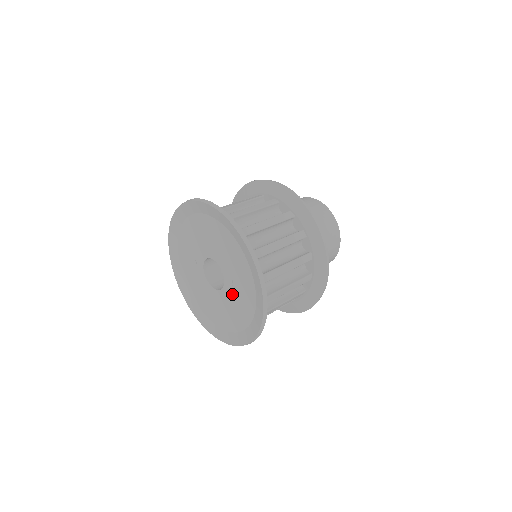
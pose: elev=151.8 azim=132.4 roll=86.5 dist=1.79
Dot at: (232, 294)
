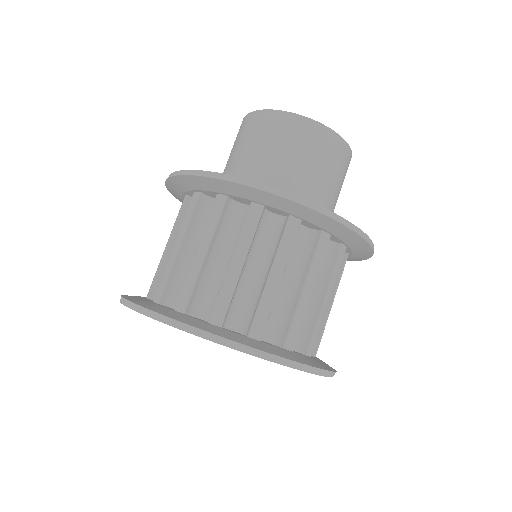
Dot at: occluded
